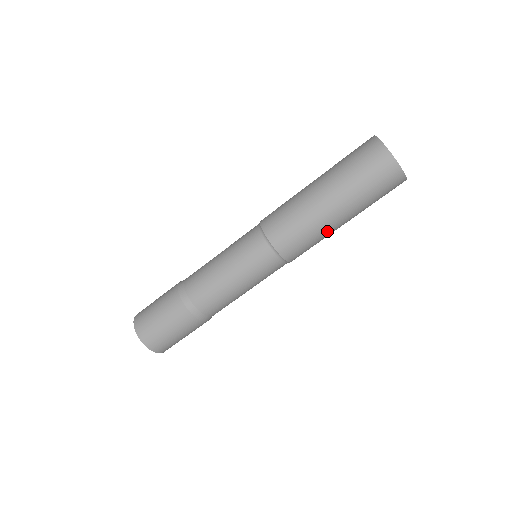
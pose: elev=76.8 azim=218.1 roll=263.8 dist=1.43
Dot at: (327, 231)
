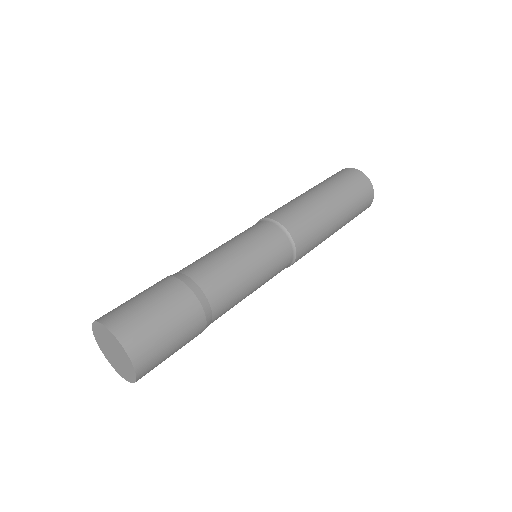
Dot at: (324, 217)
